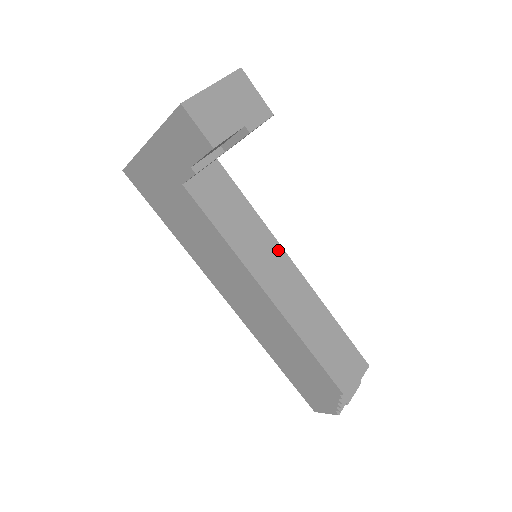
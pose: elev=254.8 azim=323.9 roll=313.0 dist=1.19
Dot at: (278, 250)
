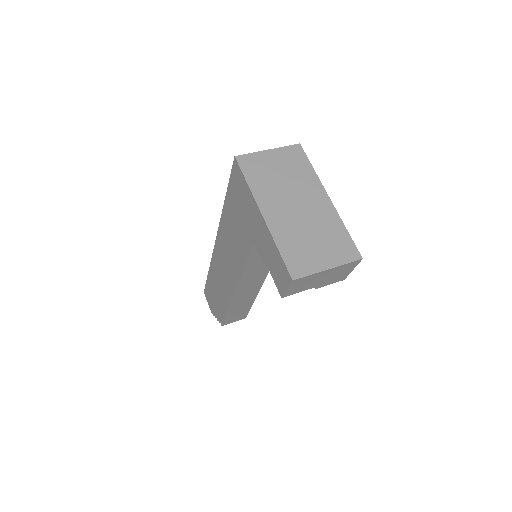
Dot at: occluded
